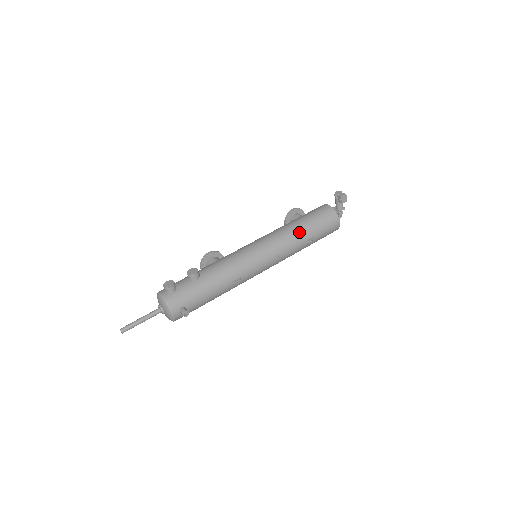
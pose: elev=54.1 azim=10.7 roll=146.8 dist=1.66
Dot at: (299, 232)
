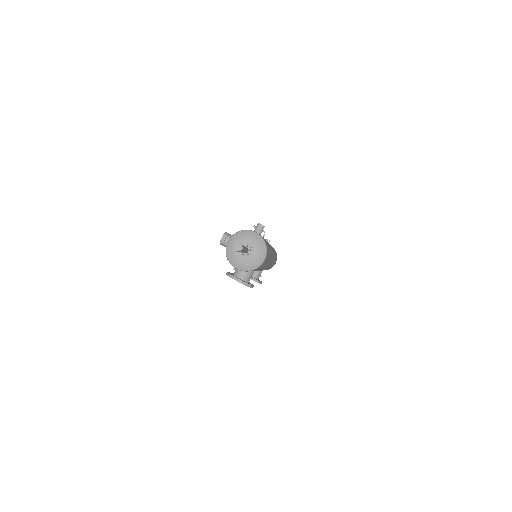
Dot at: occluded
